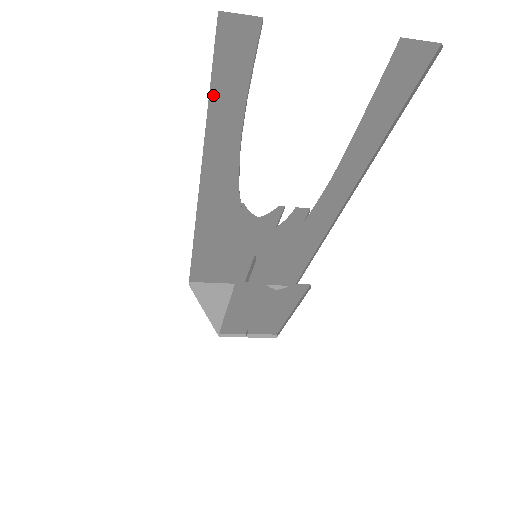
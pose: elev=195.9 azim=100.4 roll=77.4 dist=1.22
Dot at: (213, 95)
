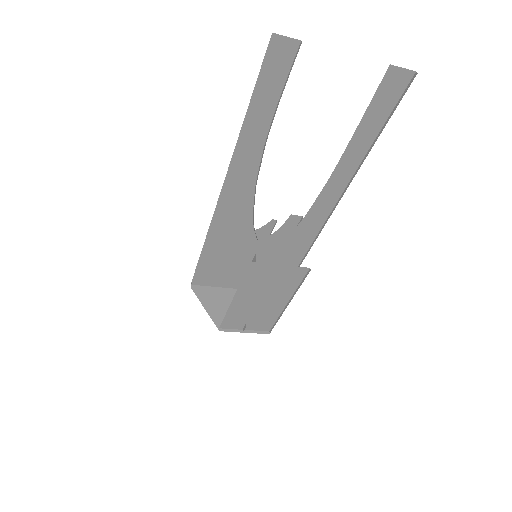
Dot at: (254, 98)
